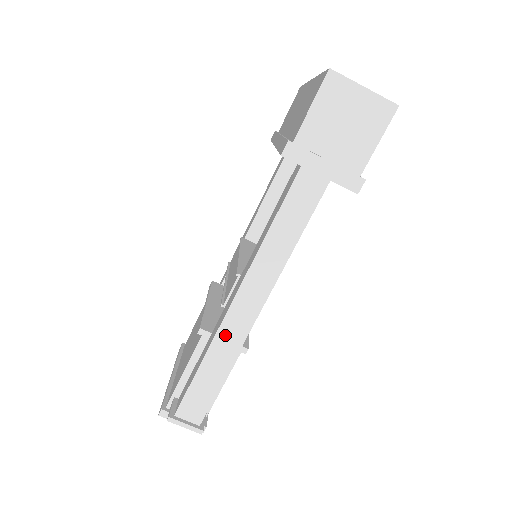
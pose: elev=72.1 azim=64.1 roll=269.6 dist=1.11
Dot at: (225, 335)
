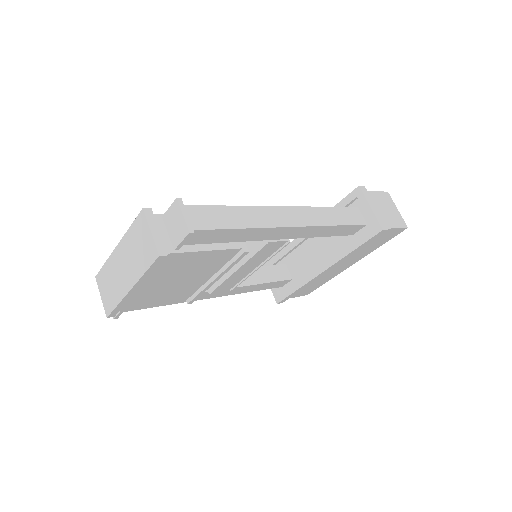
Dot at: (265, 212)
